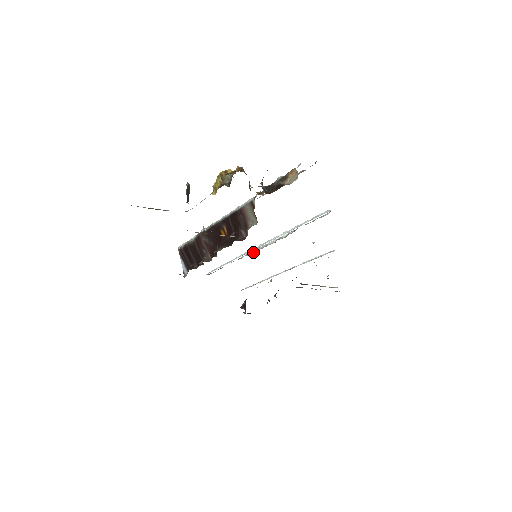
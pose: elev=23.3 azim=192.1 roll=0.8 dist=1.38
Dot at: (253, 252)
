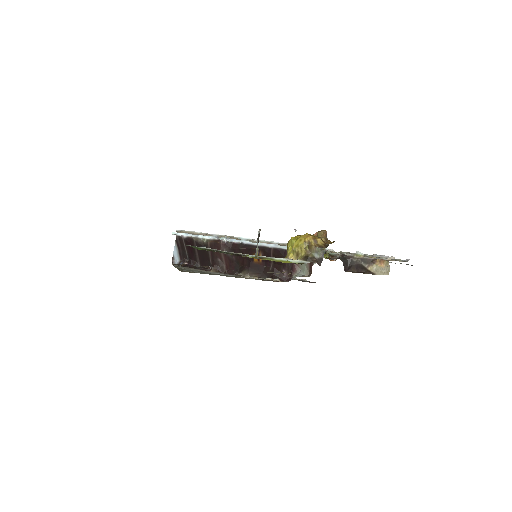
Dot at: occluded
